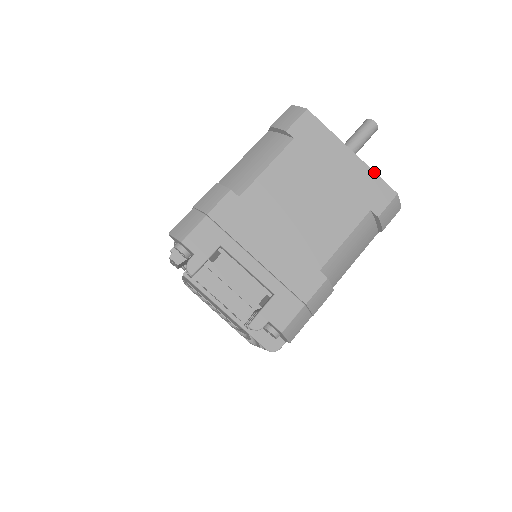
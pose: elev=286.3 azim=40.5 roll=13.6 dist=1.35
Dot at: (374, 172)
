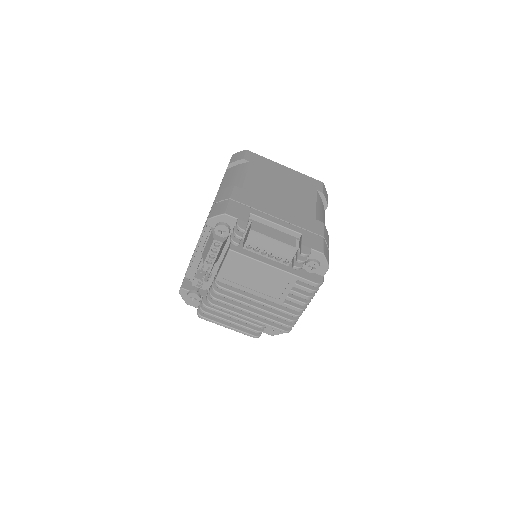
Dot at: (303, 174)
